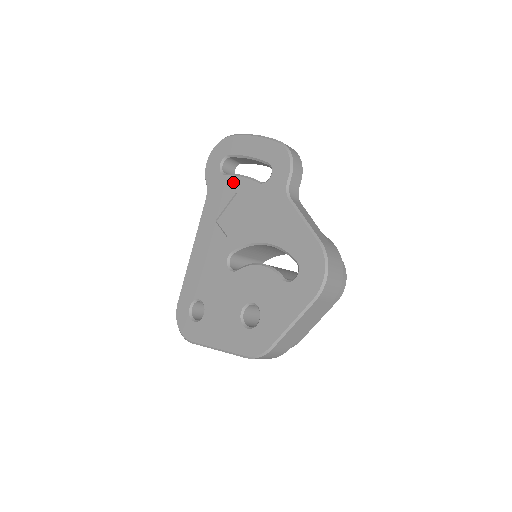
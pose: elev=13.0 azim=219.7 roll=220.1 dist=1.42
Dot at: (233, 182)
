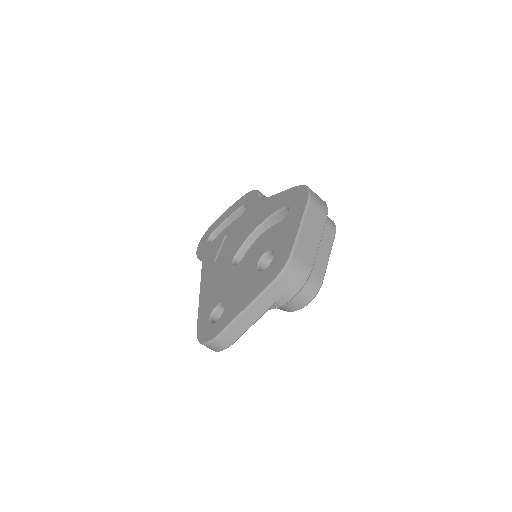
Dot at: (220, 236)
